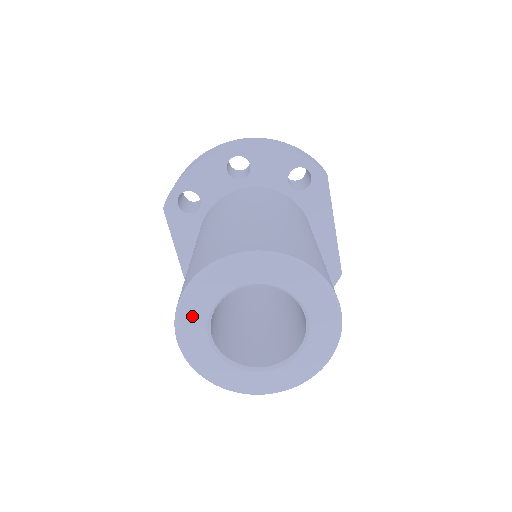
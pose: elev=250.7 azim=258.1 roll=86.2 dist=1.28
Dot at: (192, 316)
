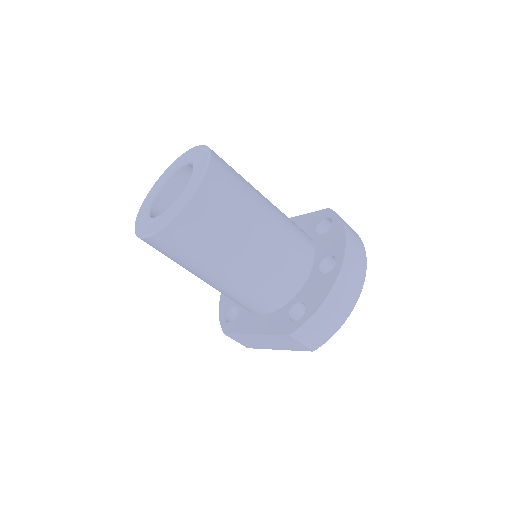
Dot at: (143, 227)
